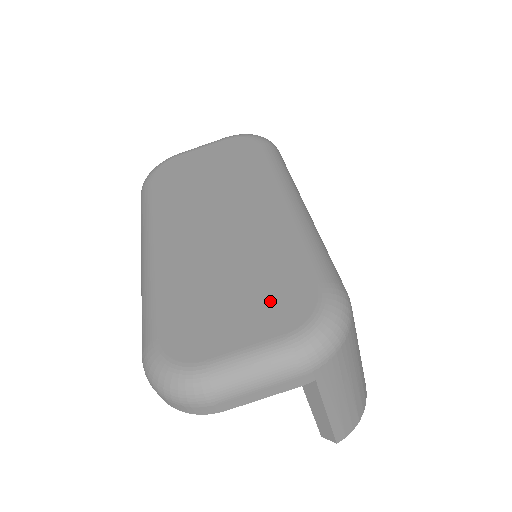
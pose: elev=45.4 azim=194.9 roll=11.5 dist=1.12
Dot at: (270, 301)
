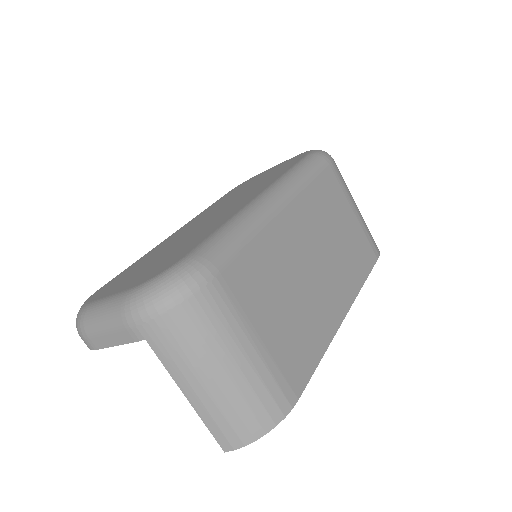
Dot at: (157, 266)
